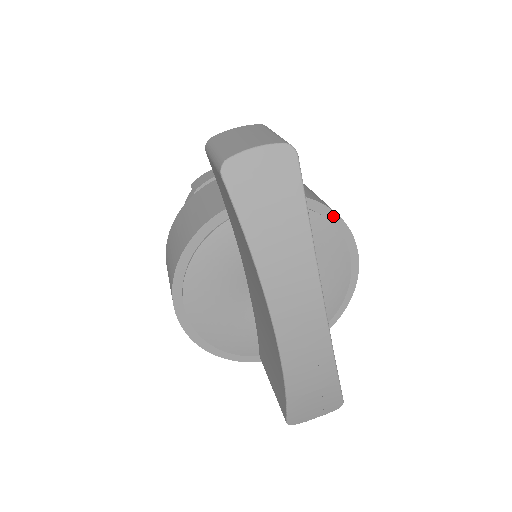
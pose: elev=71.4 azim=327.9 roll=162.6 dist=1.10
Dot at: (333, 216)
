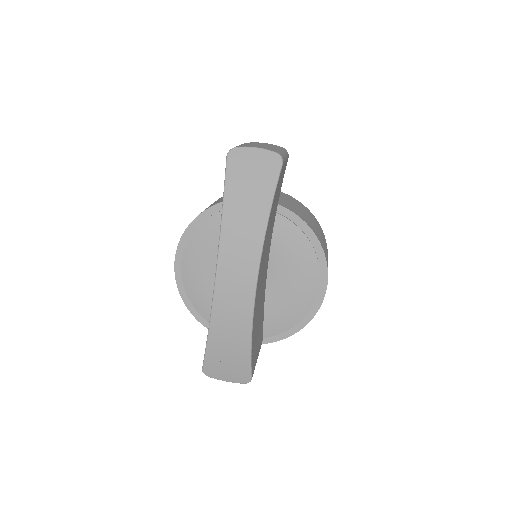
Dot at: (316, 242)
